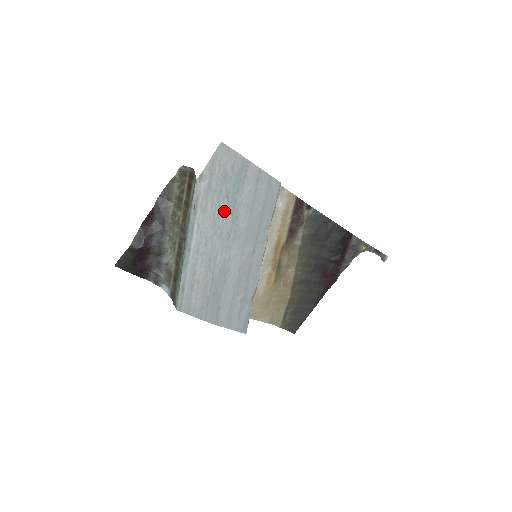
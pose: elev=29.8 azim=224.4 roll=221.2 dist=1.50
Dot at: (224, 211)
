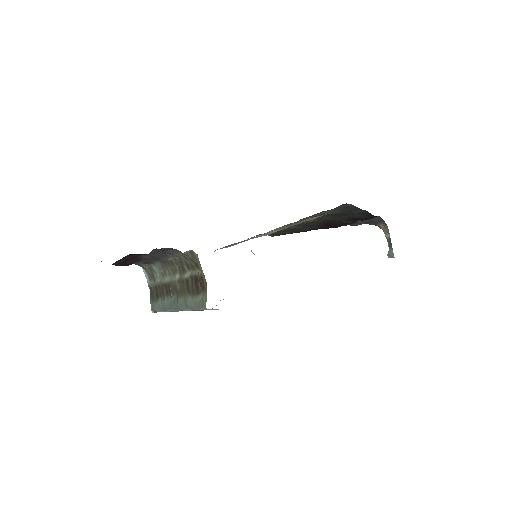
Dot at: occluded
